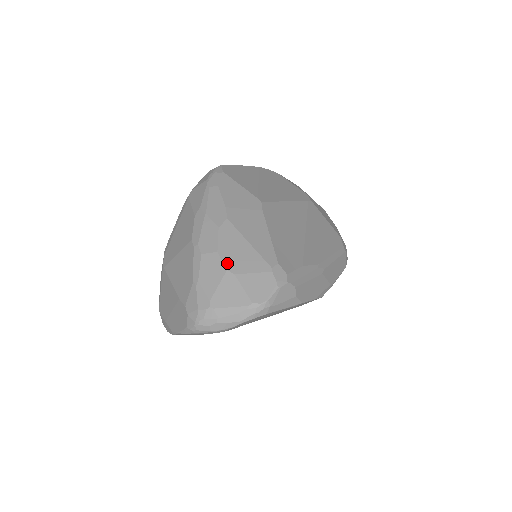
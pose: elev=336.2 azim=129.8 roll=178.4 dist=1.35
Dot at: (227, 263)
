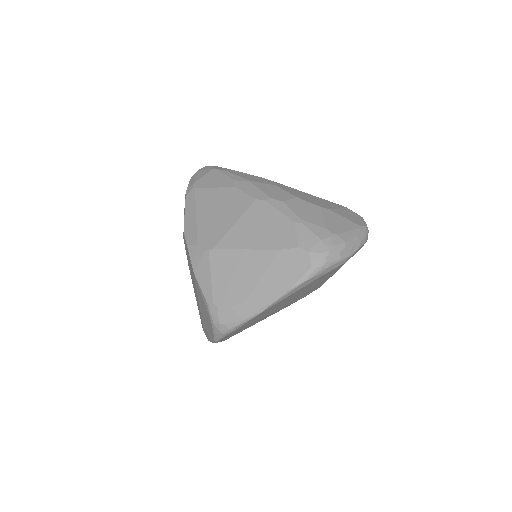
Dot at: (314, 203)
